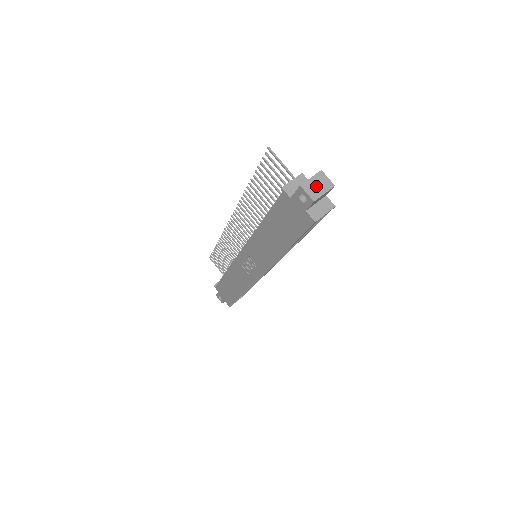
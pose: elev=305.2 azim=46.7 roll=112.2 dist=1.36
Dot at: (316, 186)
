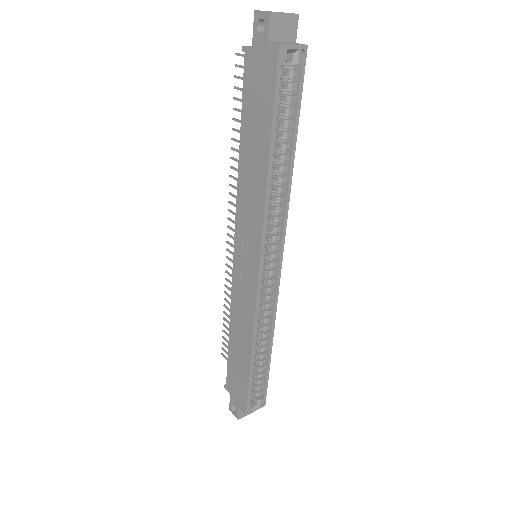
Dot at: occluded
